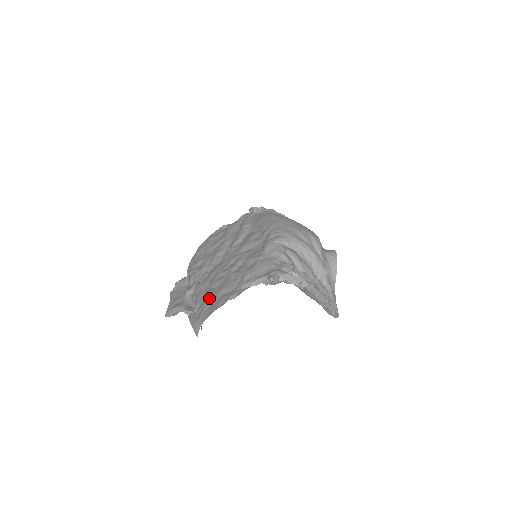
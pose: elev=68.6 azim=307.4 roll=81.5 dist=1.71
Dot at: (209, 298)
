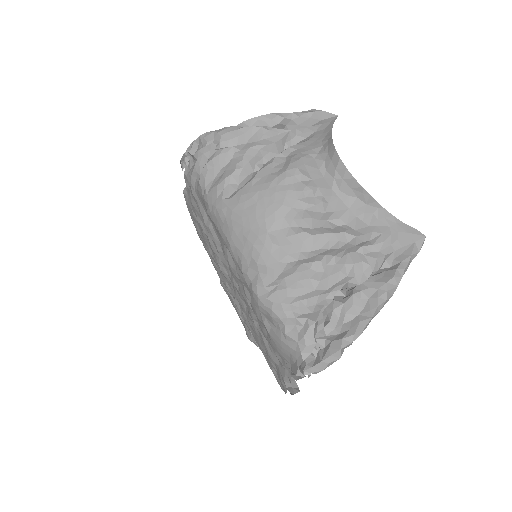
Dot at: occluded
